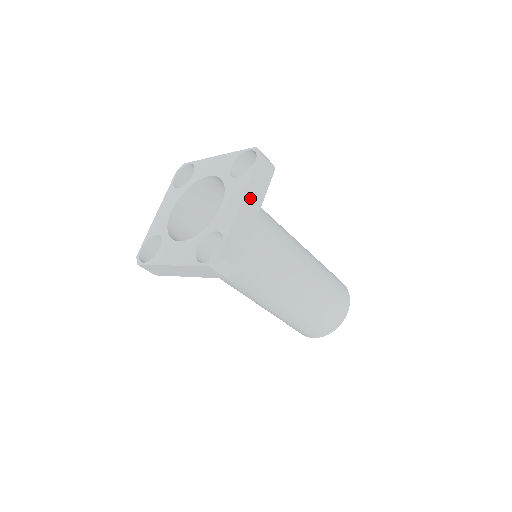
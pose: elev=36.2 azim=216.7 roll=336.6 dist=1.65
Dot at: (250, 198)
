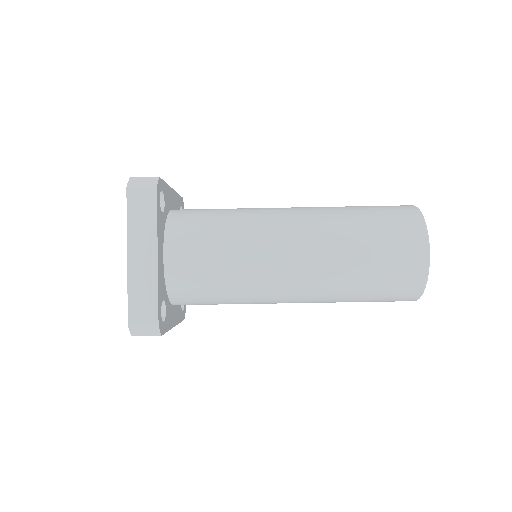
Dot at: (137, 244)
